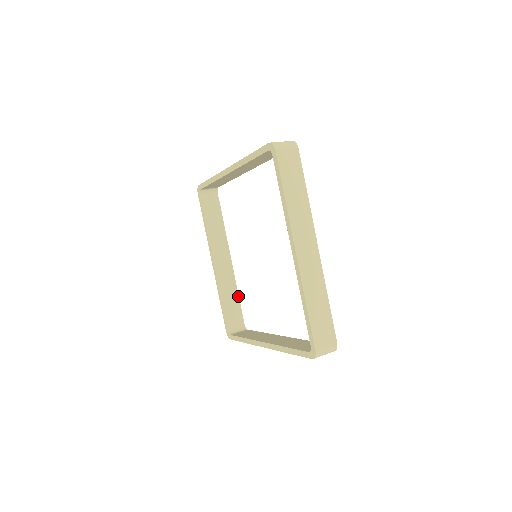
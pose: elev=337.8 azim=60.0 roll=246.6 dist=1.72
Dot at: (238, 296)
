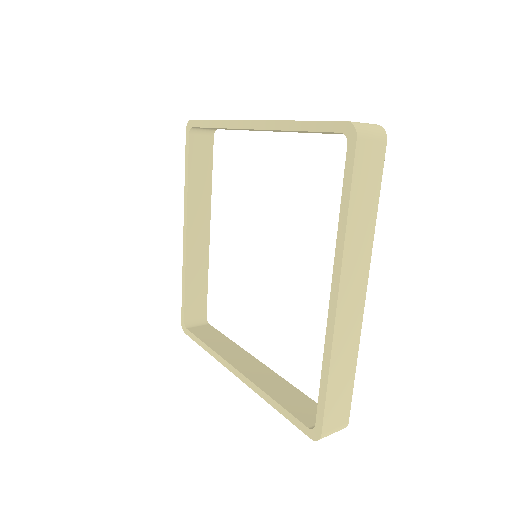
Dot at: (207, 280)
